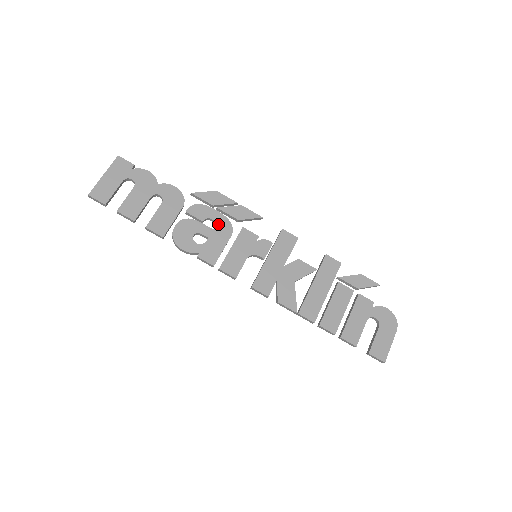
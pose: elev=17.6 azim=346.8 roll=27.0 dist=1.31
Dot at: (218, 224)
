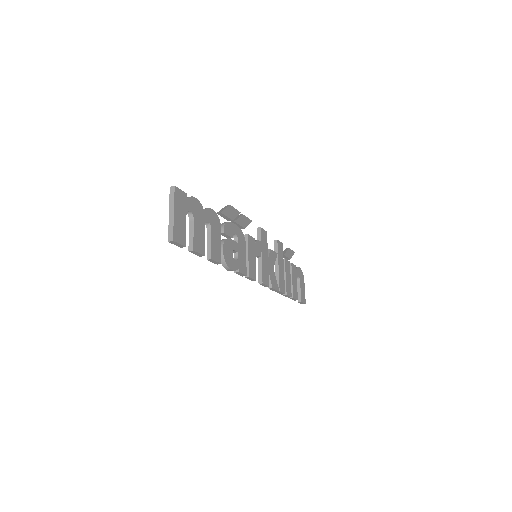
Dot at: (239, 237)
